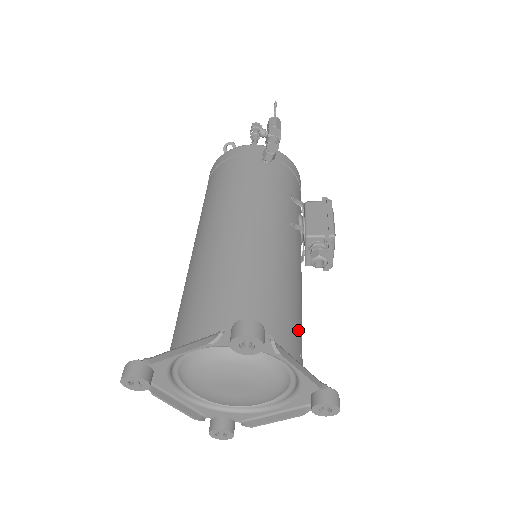
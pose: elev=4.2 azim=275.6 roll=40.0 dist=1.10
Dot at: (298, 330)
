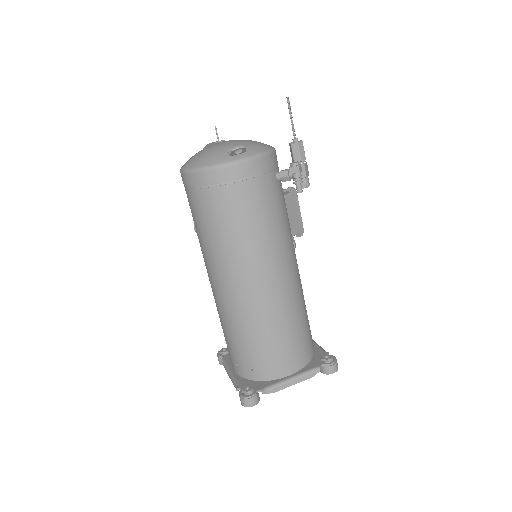
Dot at: occluded
